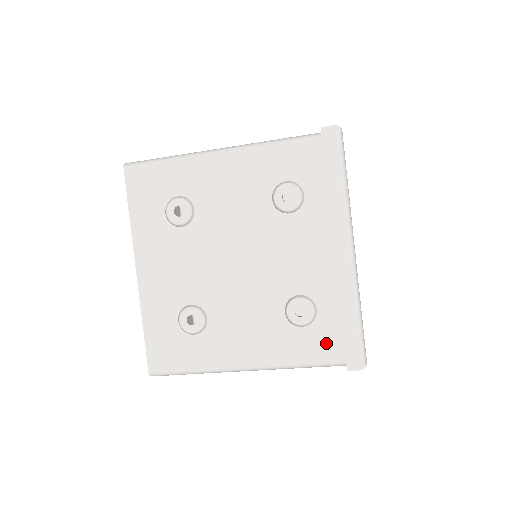
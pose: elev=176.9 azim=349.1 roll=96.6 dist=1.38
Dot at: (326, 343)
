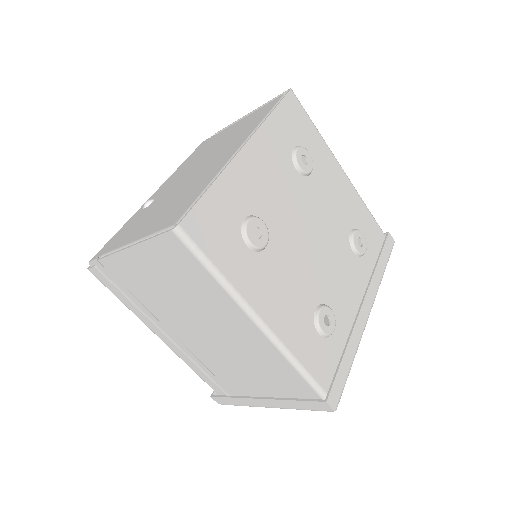
Dot at: (325, 364)
